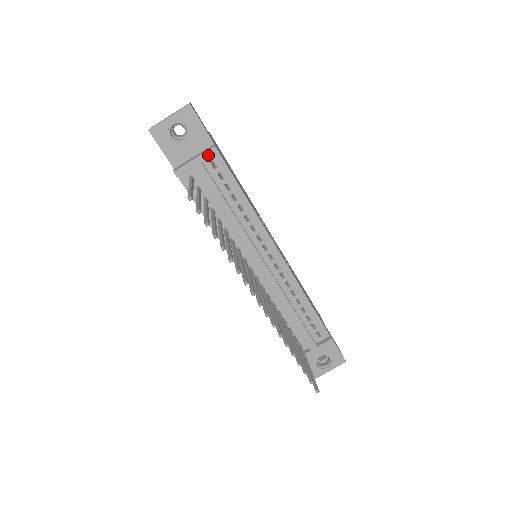
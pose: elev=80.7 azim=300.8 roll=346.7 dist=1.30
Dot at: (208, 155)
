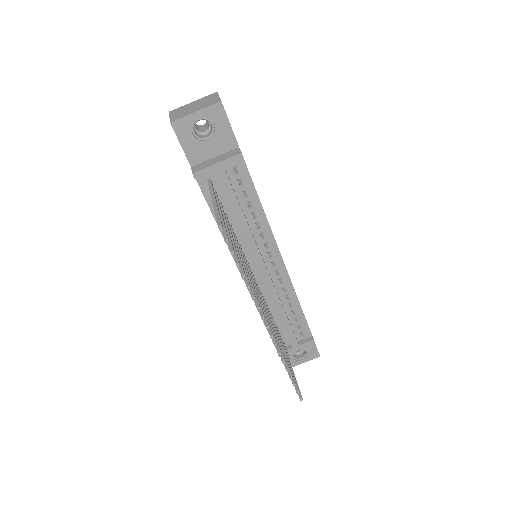
Dot at: (233, 161)
